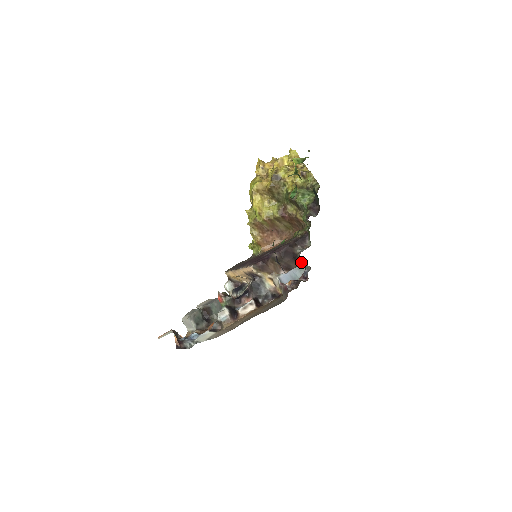
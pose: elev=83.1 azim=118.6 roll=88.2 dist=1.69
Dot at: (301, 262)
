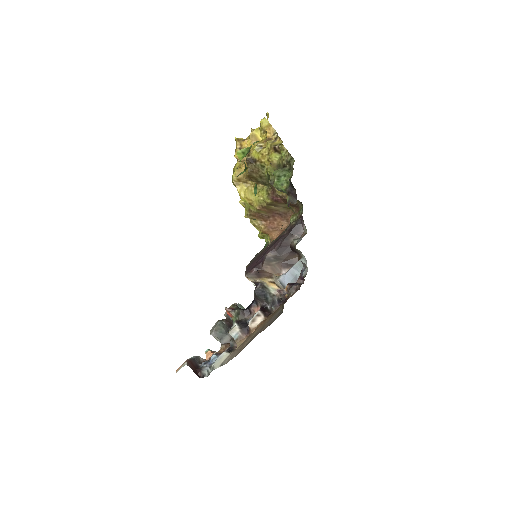
Dot at: (301, 254)
